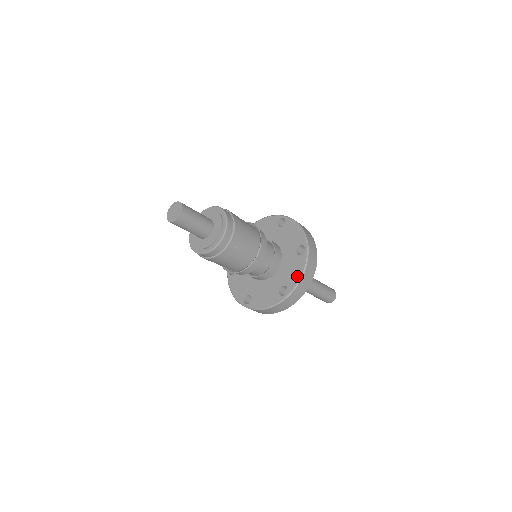
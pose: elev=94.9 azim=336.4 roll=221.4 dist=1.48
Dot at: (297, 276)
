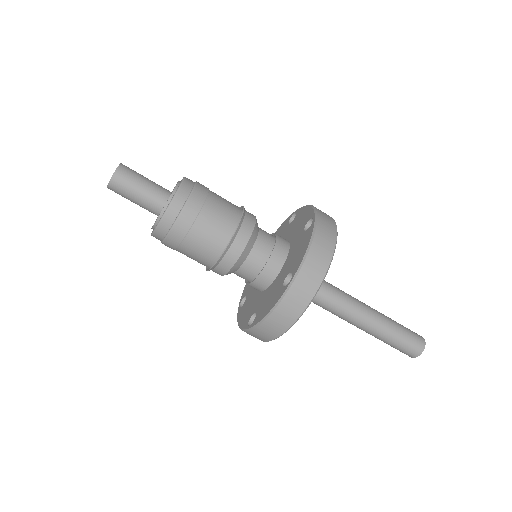
Dot at: (303, 251)
